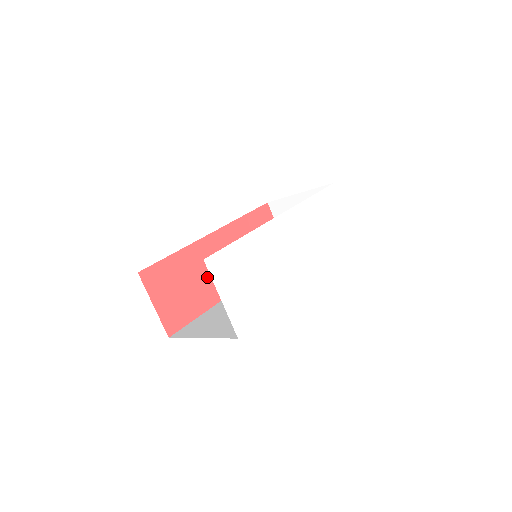
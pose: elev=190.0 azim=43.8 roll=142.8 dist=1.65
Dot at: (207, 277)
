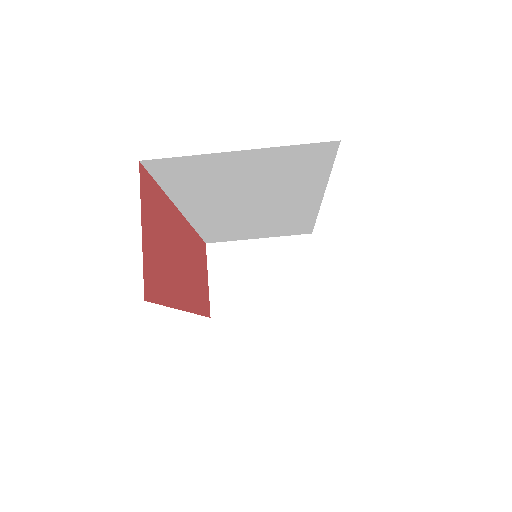
Dot at: (175, 262)
